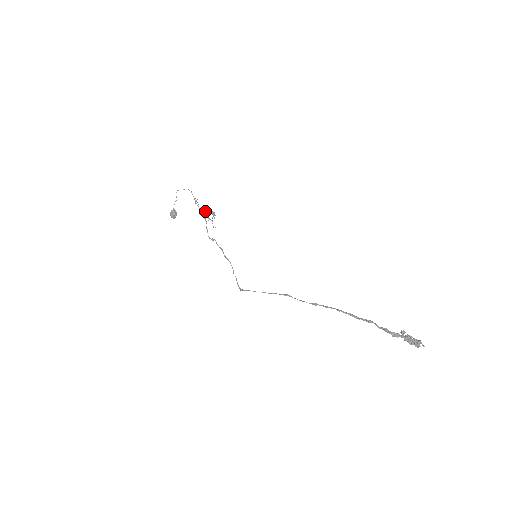
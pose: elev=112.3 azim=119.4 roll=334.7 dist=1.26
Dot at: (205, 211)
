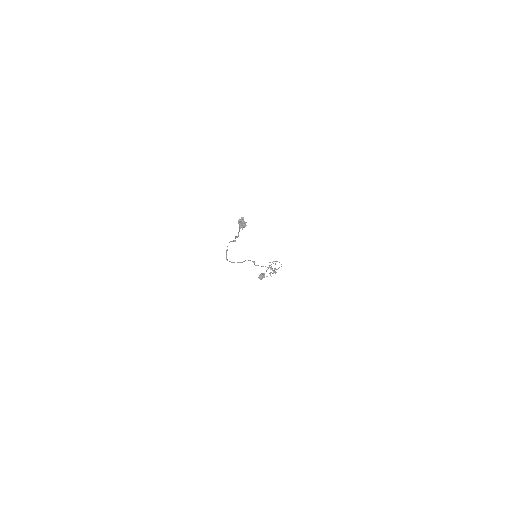
Dot at: occluded
